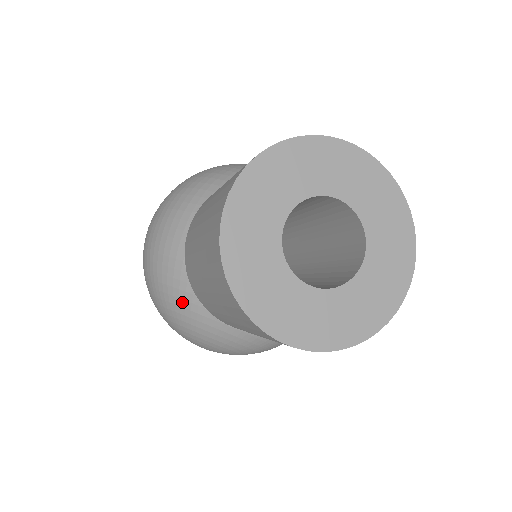
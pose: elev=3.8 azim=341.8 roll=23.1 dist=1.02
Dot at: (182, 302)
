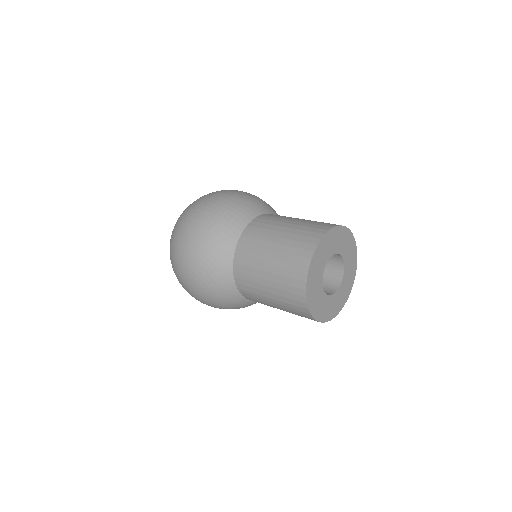
Dot at: (221, 257)
